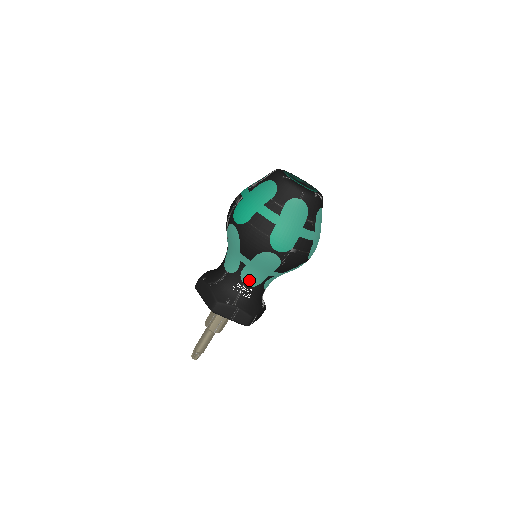
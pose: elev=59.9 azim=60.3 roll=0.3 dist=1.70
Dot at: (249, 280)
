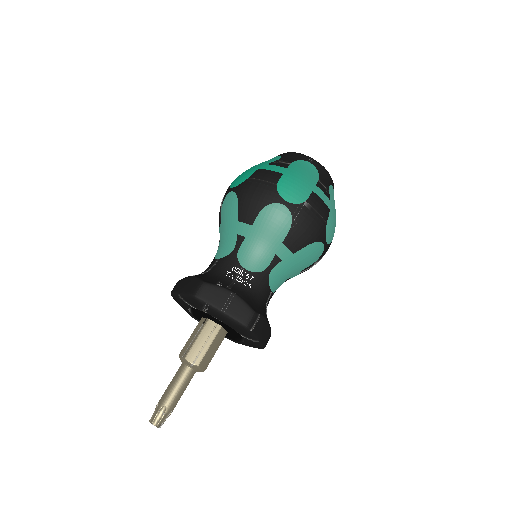
Dot at: (249, 261)
